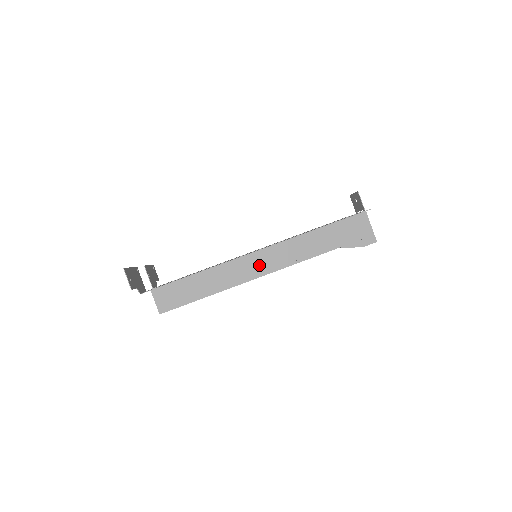
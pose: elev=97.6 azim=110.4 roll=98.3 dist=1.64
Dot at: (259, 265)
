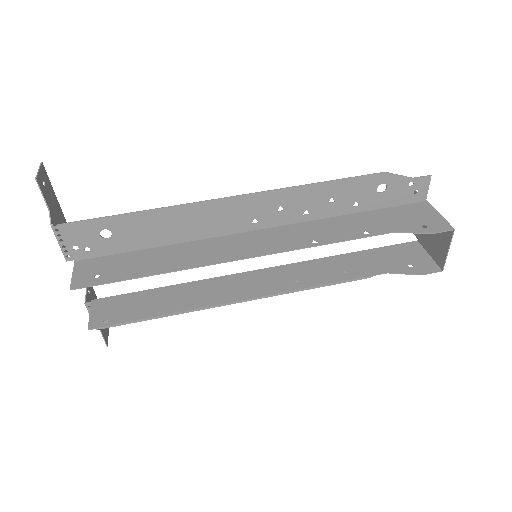
Dot at: (256, 244)
